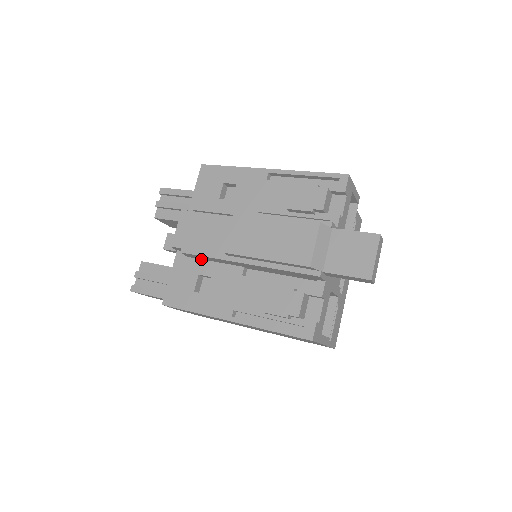
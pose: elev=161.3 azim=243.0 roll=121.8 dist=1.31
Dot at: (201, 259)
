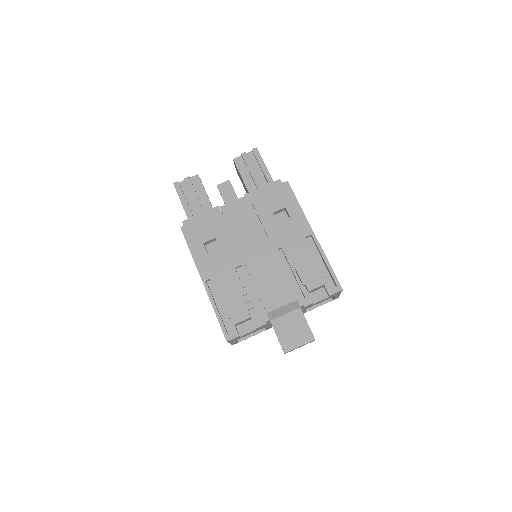
Dot at: occluded
